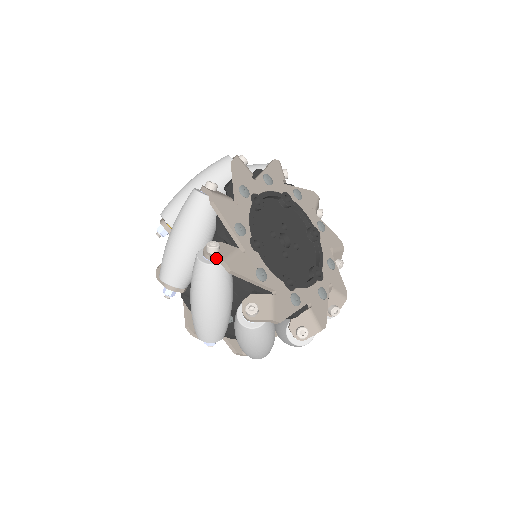
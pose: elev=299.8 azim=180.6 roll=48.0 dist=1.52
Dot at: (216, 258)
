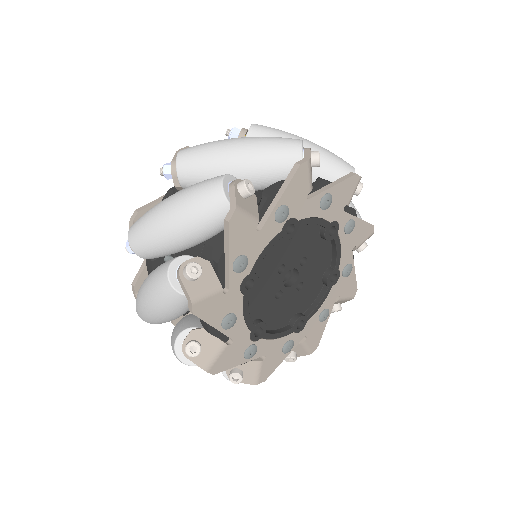
Dot at: (186, 290)
